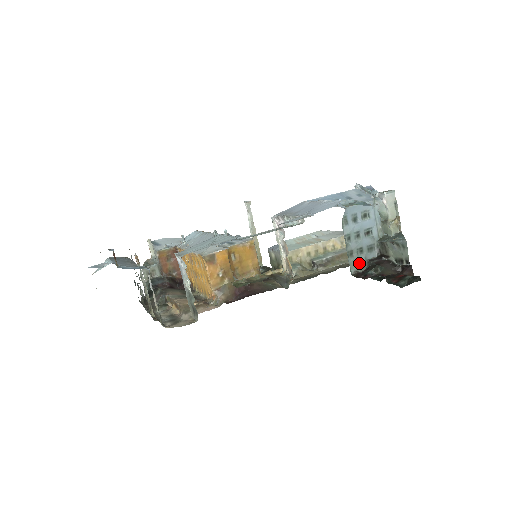
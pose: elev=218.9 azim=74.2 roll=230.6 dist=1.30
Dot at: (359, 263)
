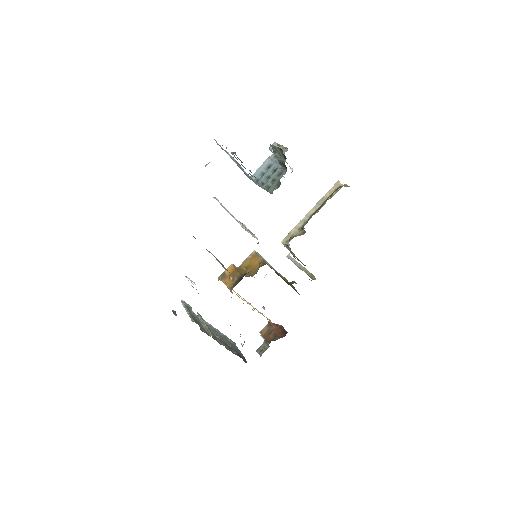
Dot at: (276, 186)
